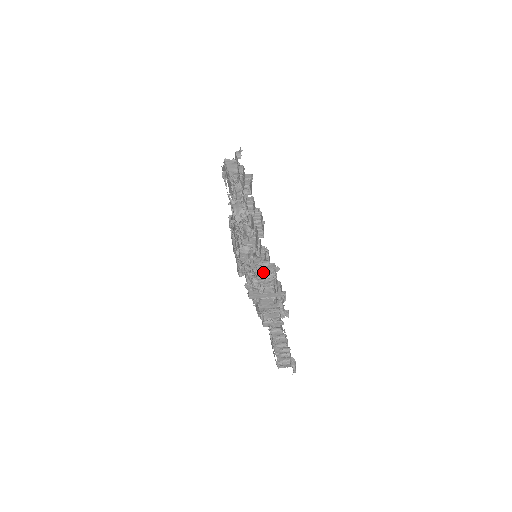
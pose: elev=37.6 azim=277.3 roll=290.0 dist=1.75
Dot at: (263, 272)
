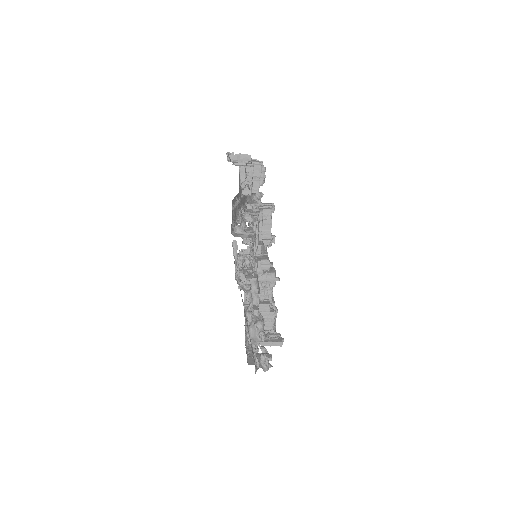
Dot at: (263, 283)
